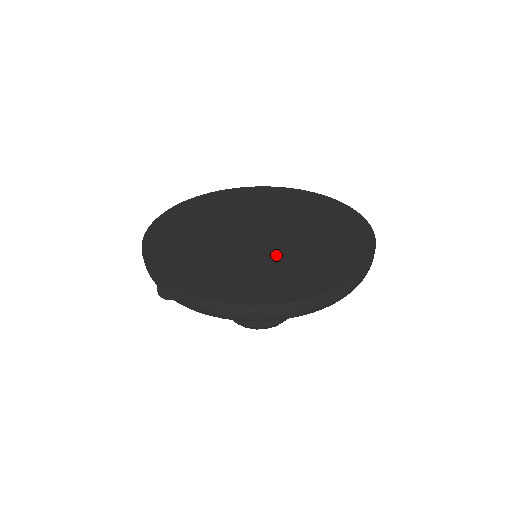
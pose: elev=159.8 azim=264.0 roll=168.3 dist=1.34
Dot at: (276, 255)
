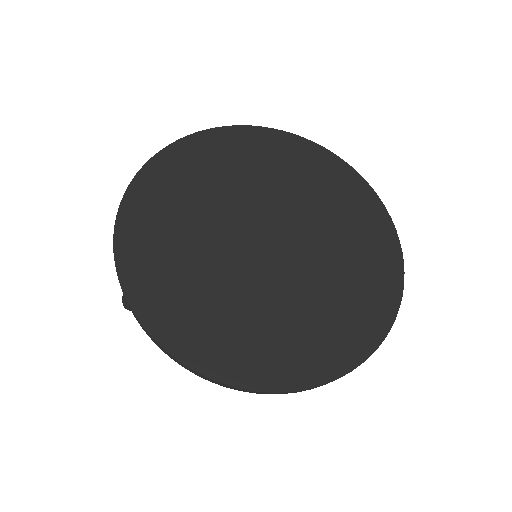
Dot at: (308, 283)
